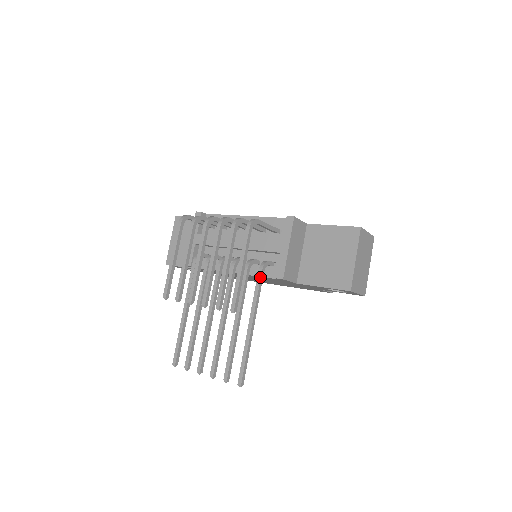
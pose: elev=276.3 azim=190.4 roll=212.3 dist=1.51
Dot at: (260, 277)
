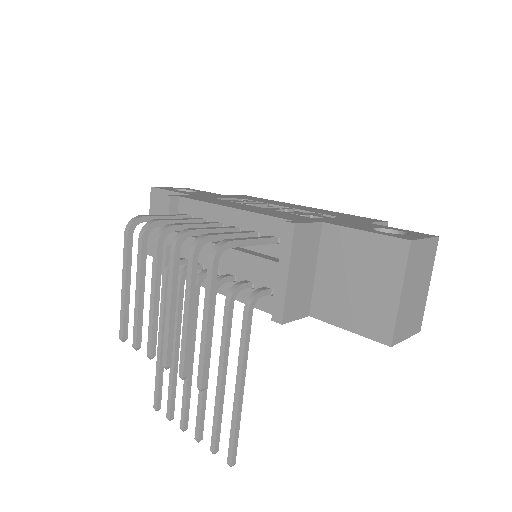
Dot at: (246, 320)
